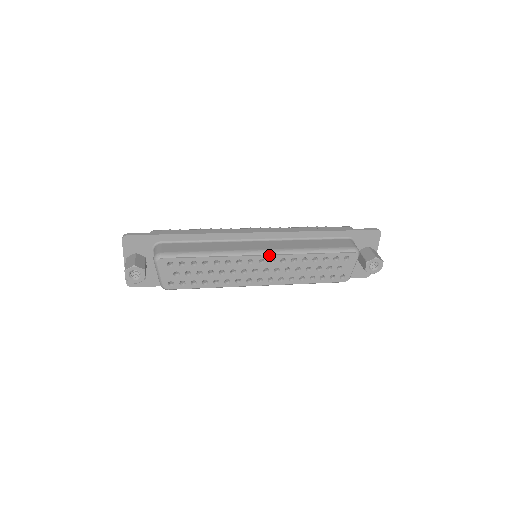
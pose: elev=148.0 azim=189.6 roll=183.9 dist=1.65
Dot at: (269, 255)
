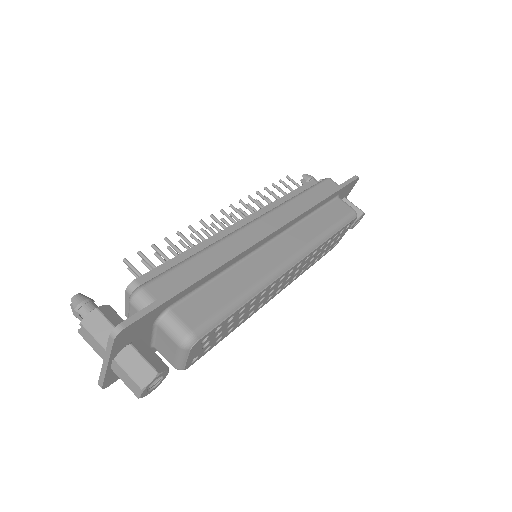
Dot at: (300, 261)
